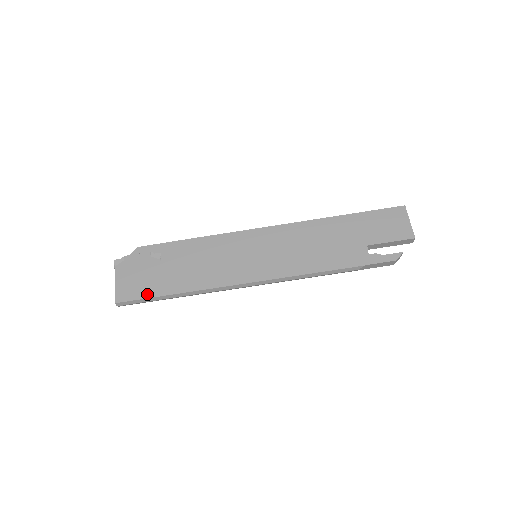
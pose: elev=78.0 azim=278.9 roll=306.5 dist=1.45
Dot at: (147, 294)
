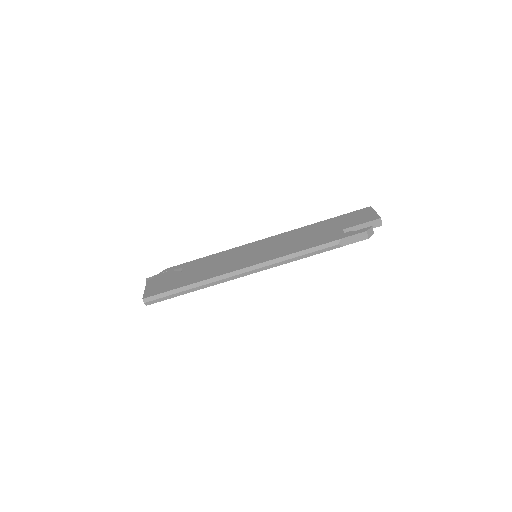
Dot at: (168, 289)
